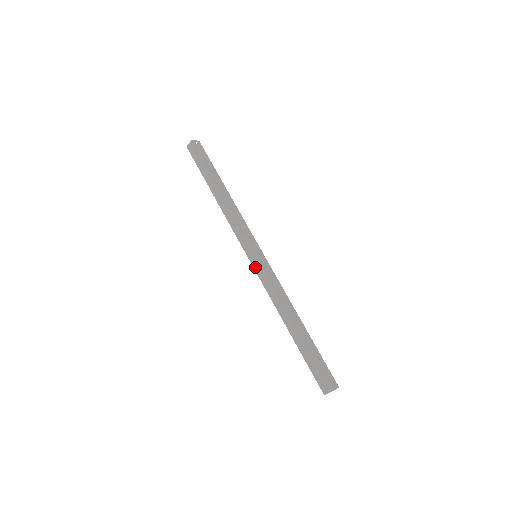
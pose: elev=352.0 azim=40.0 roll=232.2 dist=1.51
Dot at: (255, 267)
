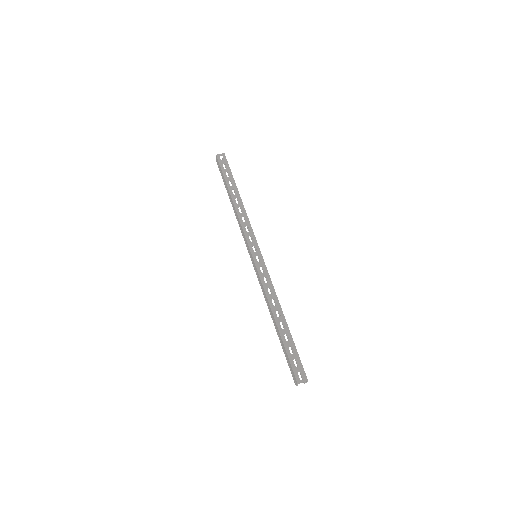
Dot at: (254, 266)
